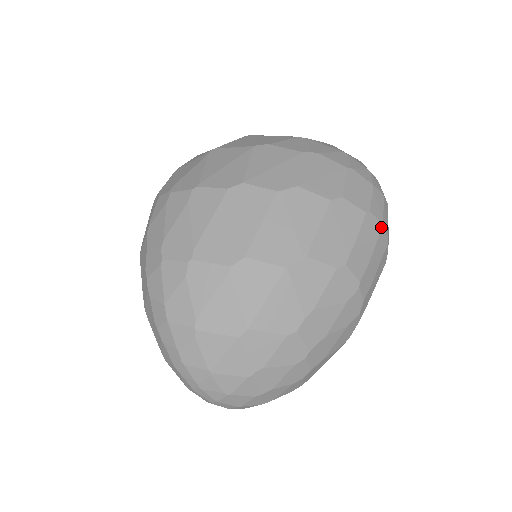
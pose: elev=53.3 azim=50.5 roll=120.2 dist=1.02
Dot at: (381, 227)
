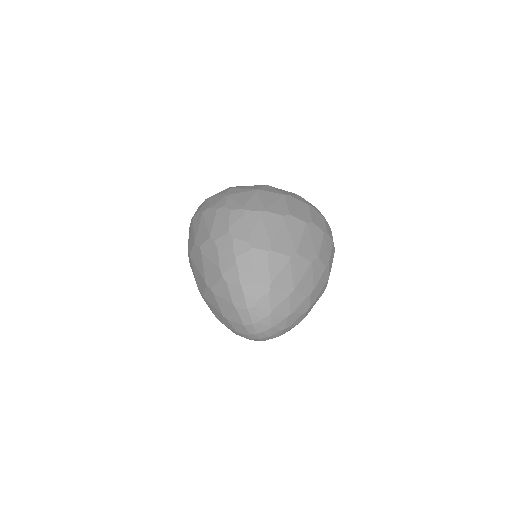
Dot at: occluded
